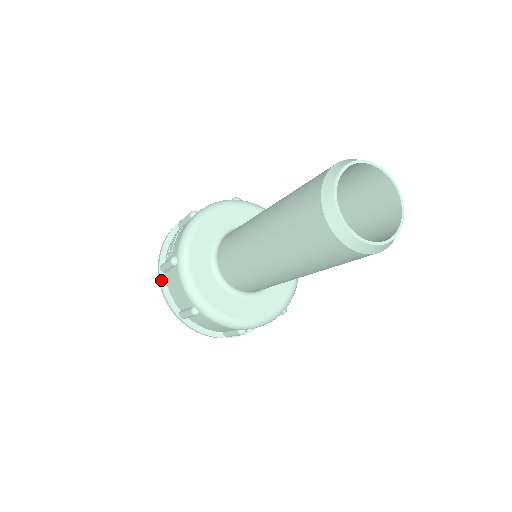
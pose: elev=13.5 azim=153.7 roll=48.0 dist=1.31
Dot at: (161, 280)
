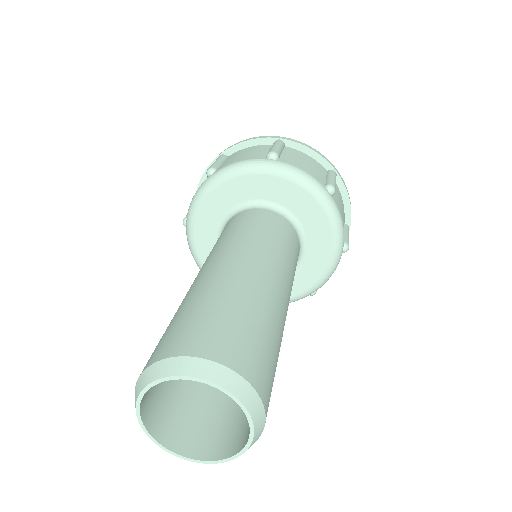
Dot at: occluded
